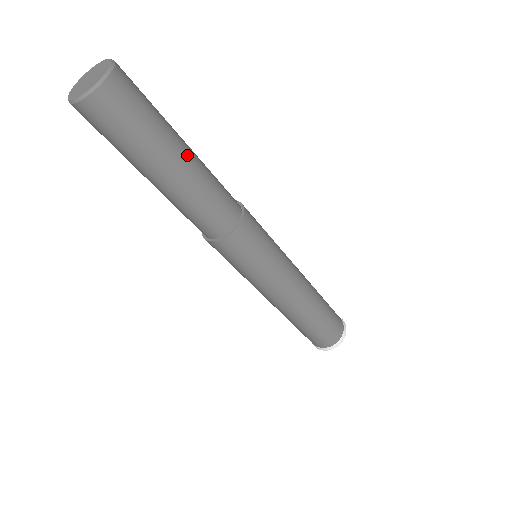
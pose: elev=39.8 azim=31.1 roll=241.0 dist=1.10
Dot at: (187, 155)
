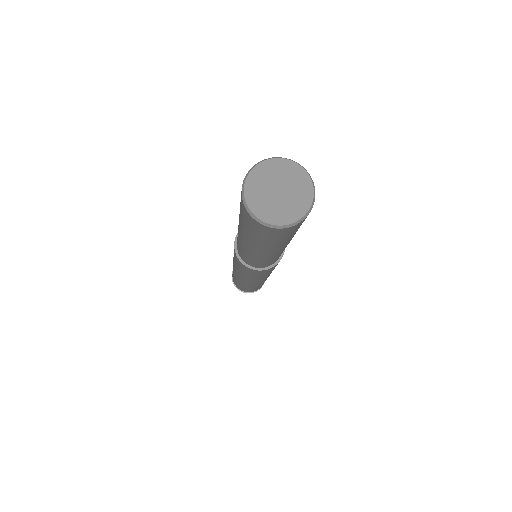
Dot at: occluded
